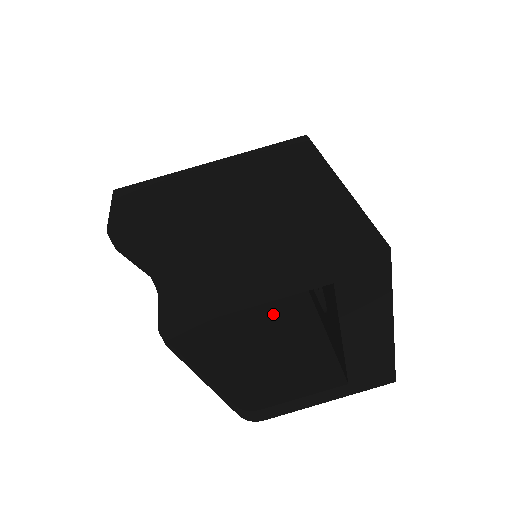
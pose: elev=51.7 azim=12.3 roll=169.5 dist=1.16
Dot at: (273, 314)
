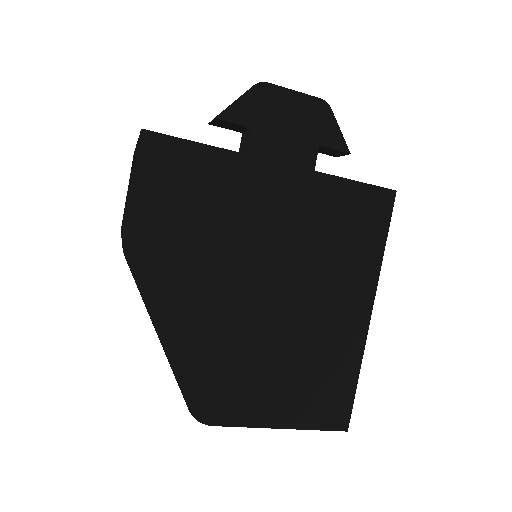
Dot at: occluded
